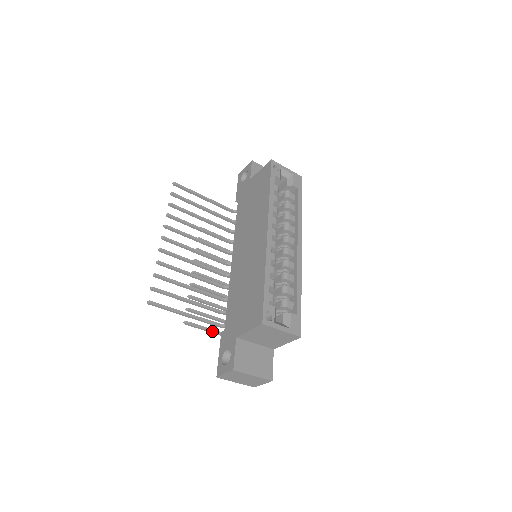
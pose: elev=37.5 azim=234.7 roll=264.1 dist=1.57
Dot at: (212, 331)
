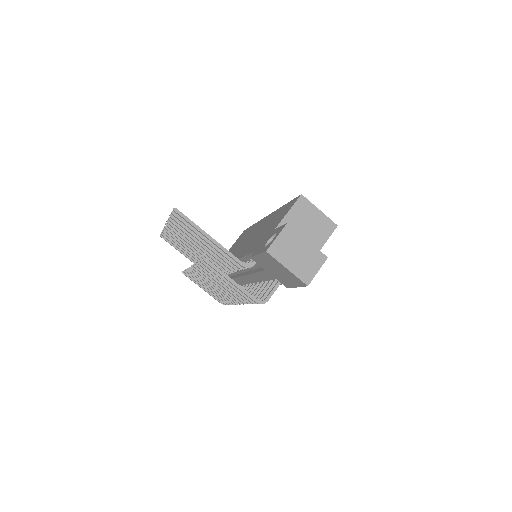
Dot at: (233, 280)
